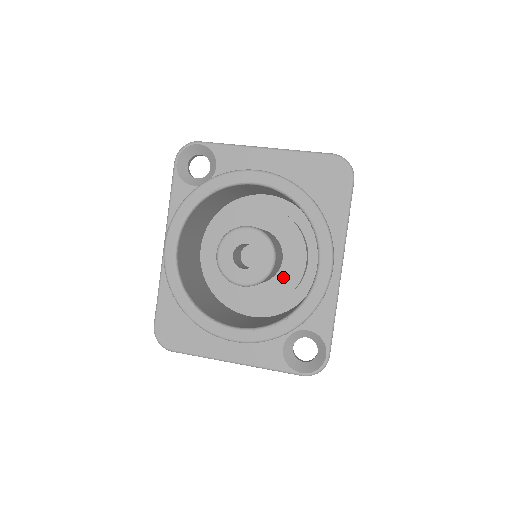
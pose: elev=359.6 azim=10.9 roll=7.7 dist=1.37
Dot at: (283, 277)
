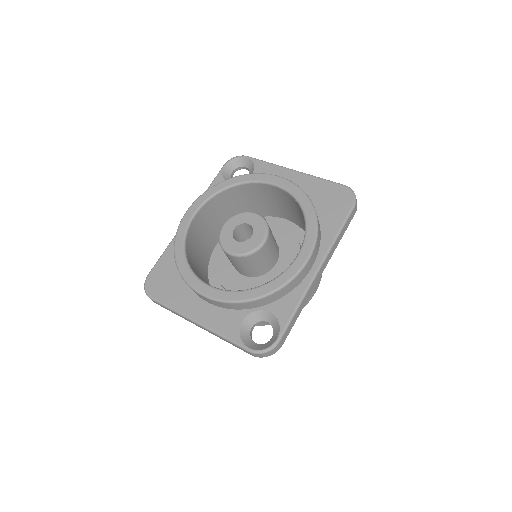
Dot at: (271, 277)
